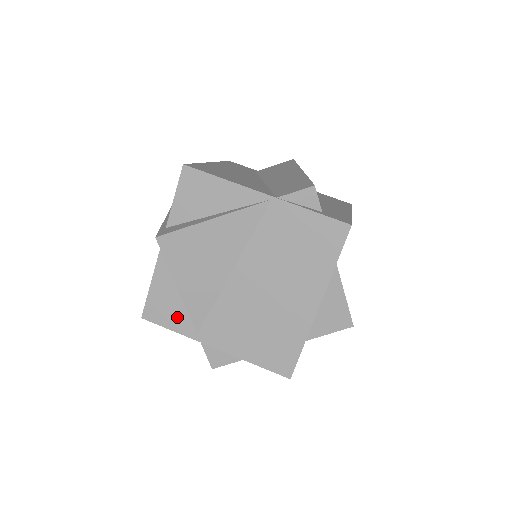
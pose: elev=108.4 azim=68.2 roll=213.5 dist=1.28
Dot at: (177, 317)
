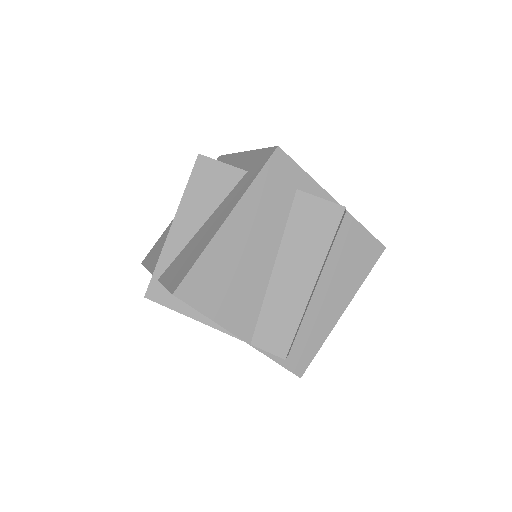
Dot at: occluded
